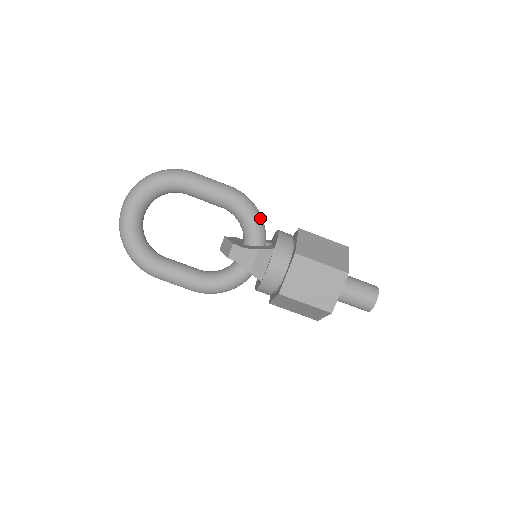
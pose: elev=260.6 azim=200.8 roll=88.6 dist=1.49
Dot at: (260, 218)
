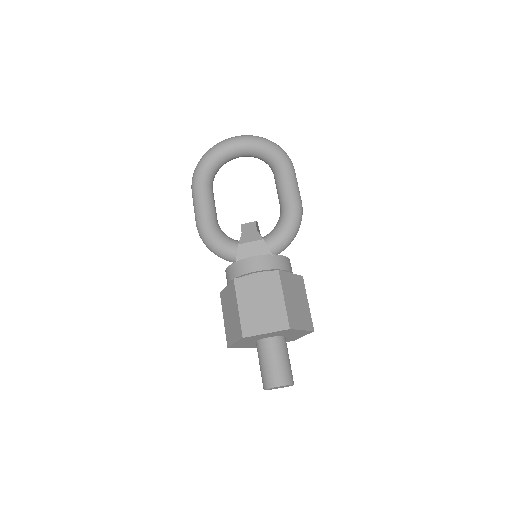
Dot at: (291, 237)
